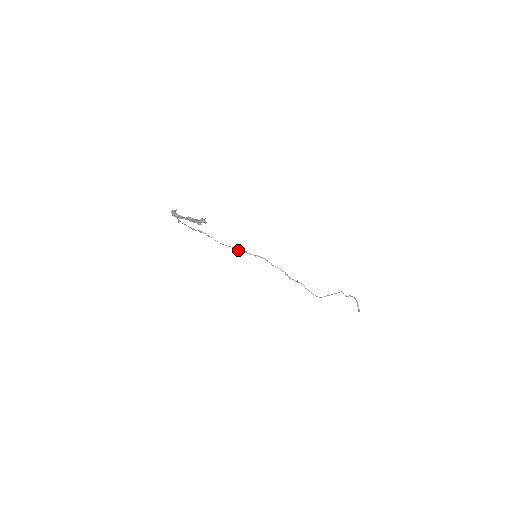
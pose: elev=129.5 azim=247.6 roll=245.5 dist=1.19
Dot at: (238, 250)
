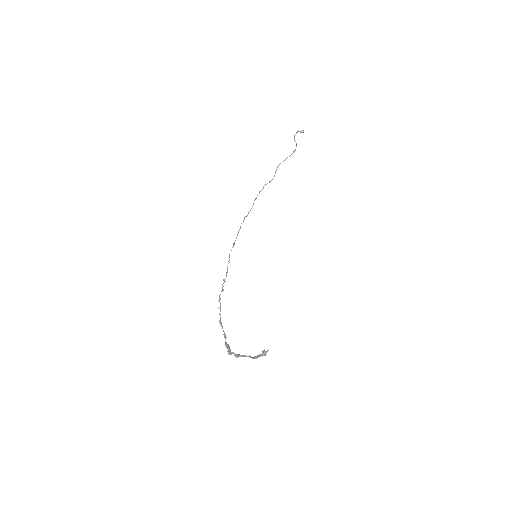
Dot at: occluded
